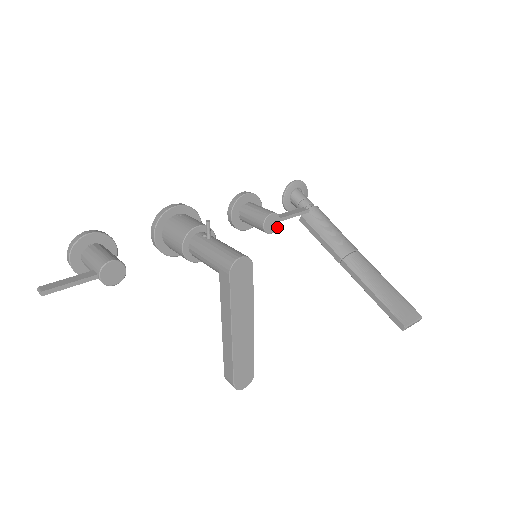
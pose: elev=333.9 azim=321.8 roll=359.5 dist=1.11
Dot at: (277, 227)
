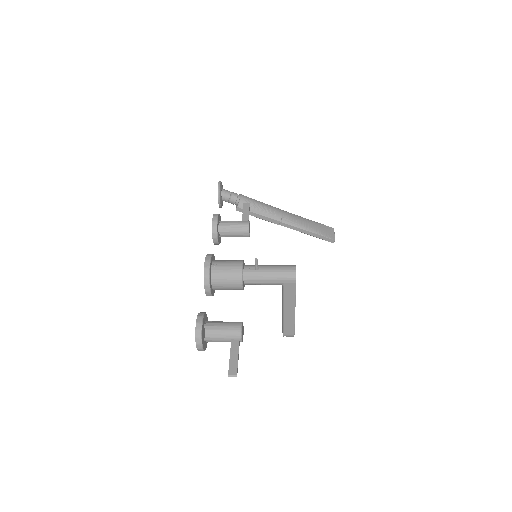
Dot at: occluded
